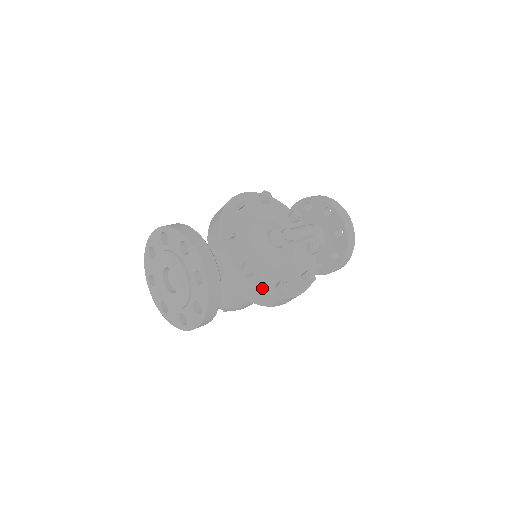
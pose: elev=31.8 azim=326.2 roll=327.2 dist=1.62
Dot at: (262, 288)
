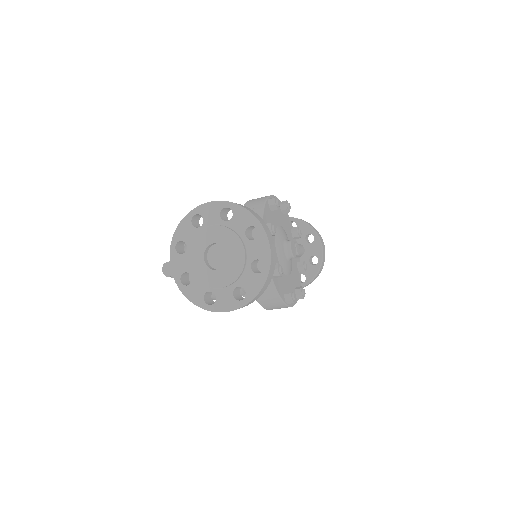
Dot at: (279, 291)
